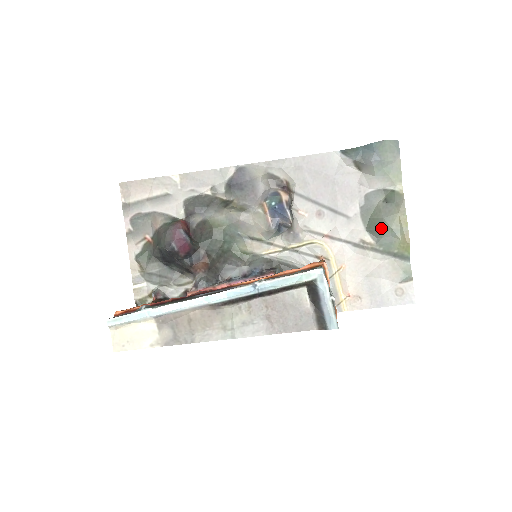
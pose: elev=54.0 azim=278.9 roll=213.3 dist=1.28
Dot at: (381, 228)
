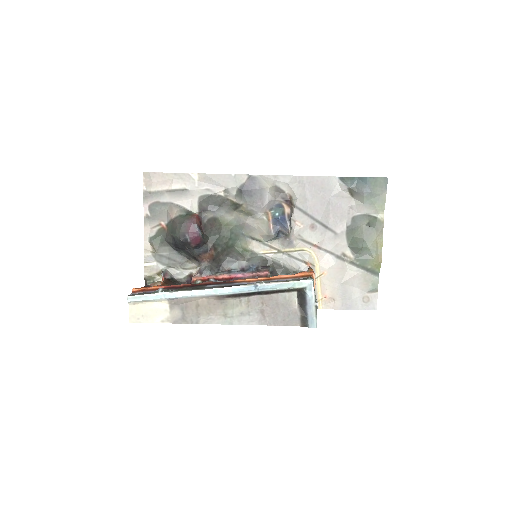
Dot at: (361, 247)
